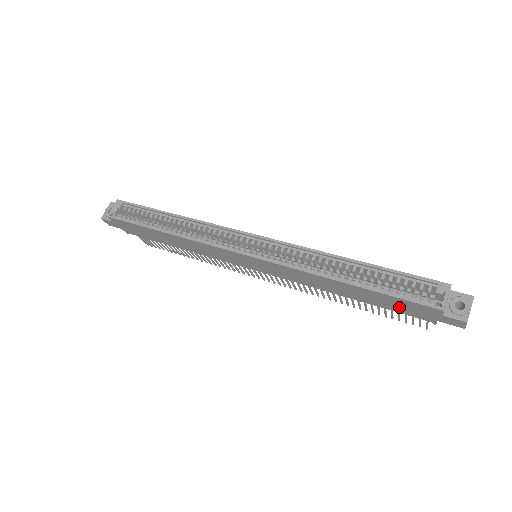
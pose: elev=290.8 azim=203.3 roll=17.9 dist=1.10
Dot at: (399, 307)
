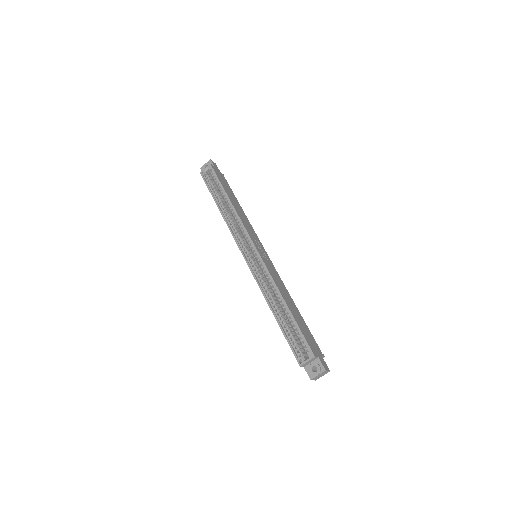
Dot at: occluded
